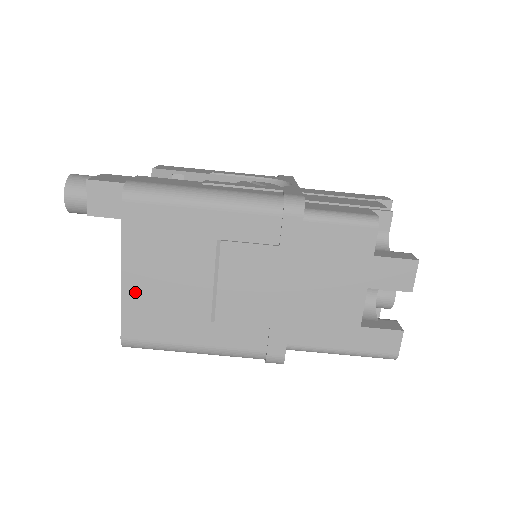
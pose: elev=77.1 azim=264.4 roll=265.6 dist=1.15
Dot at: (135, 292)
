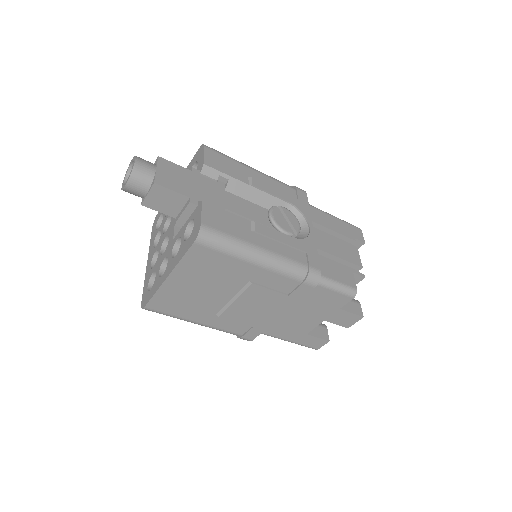
Dot at: (171, 289)
